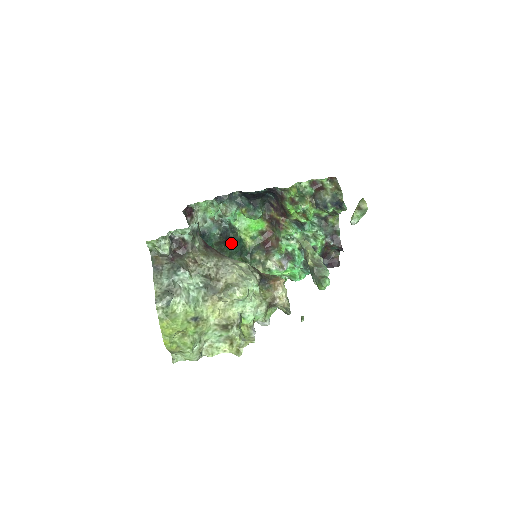
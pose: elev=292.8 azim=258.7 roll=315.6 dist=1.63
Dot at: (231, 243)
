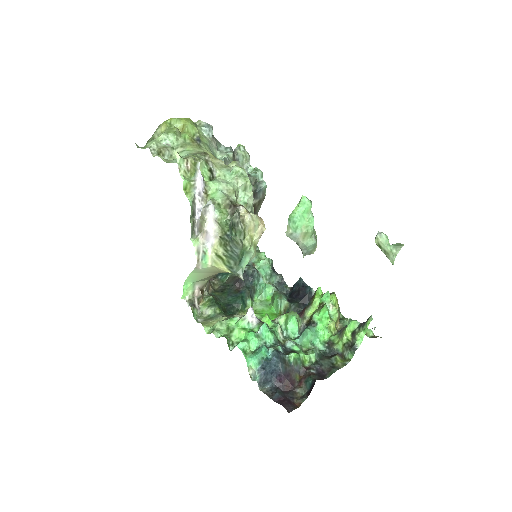
Dot at: (237, 292)
